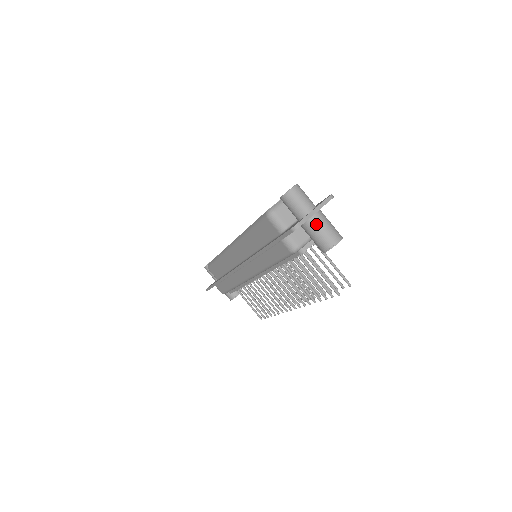
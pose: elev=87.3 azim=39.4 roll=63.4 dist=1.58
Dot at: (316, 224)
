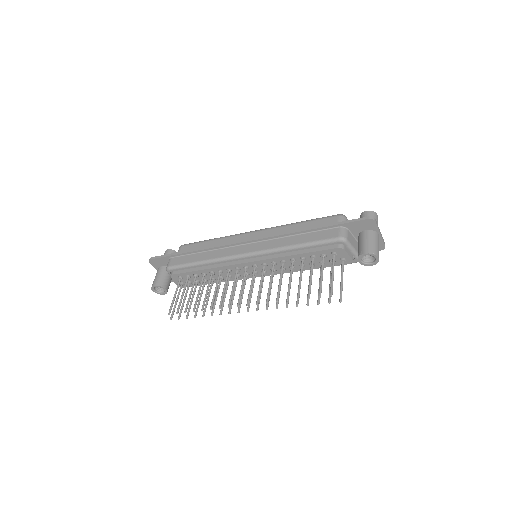
Dot at: (376, 237)
